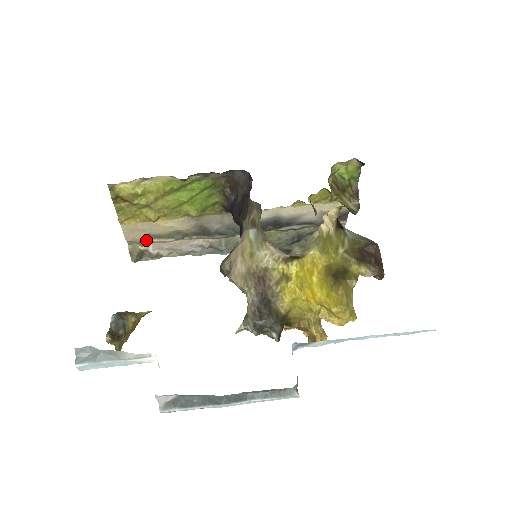
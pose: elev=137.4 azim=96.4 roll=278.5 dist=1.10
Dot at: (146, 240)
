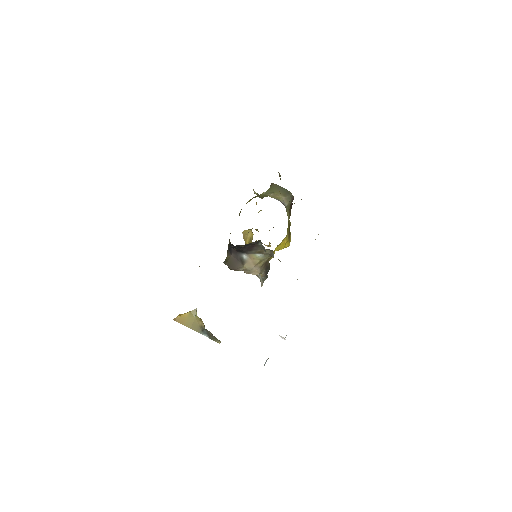
Dot at: occluded
